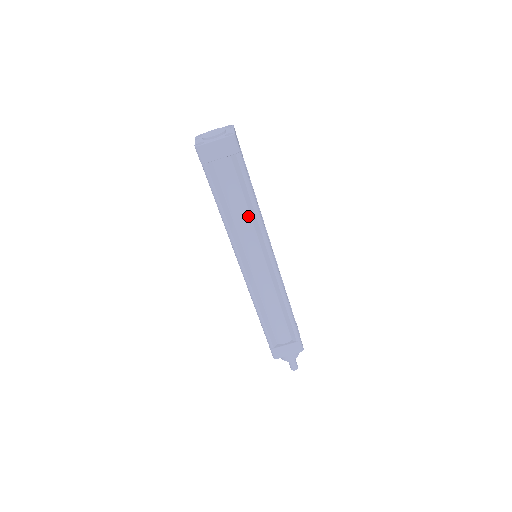
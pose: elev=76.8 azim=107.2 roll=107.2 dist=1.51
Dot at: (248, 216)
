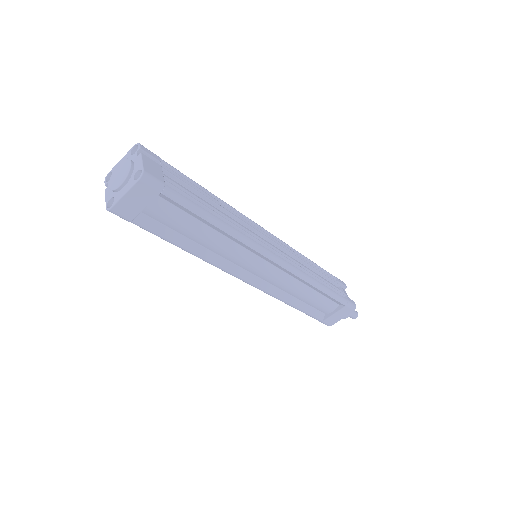
Dot at: (221, 237)
